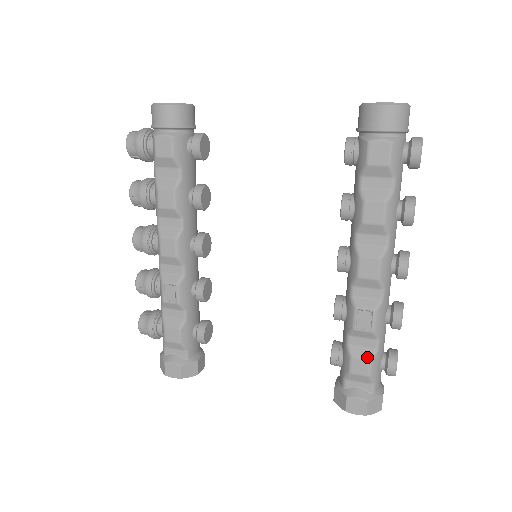
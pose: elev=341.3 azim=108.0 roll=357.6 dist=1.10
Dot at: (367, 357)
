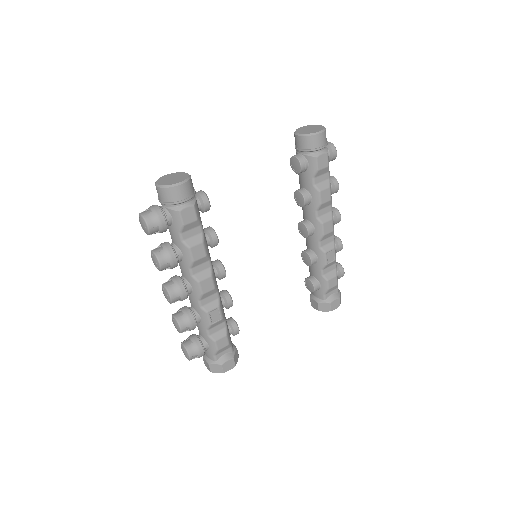
Dot at: (335, 275)
